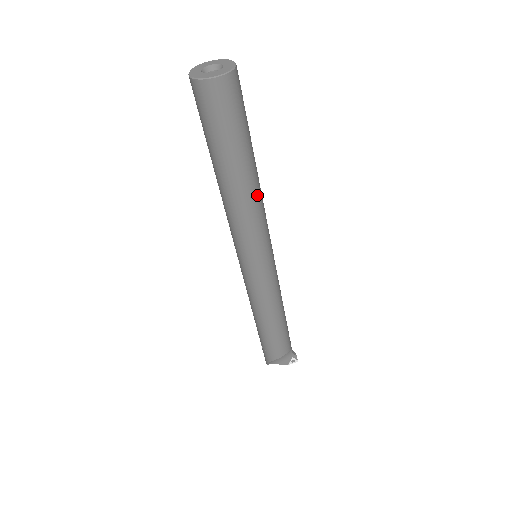
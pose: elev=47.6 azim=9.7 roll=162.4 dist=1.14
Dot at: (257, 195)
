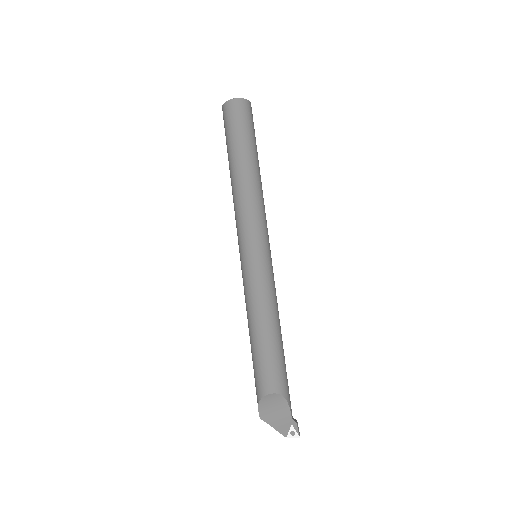
Dot at: (252, 185)
